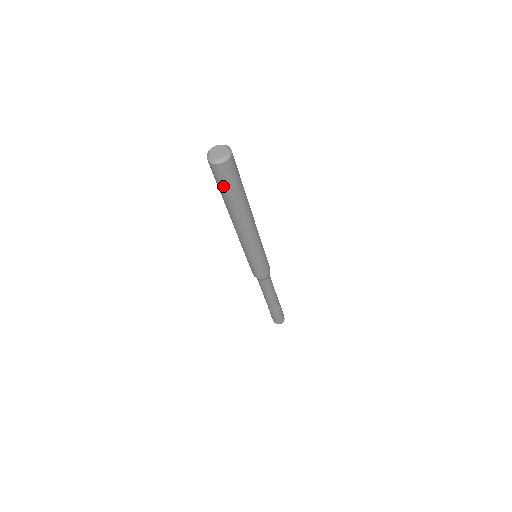
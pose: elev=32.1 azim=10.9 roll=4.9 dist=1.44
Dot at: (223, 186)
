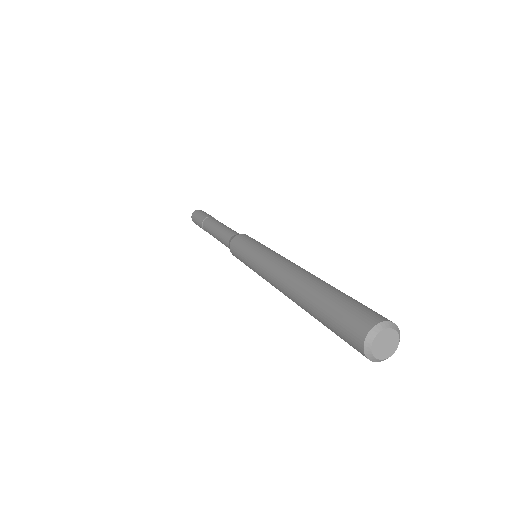
Dot at: occluded
